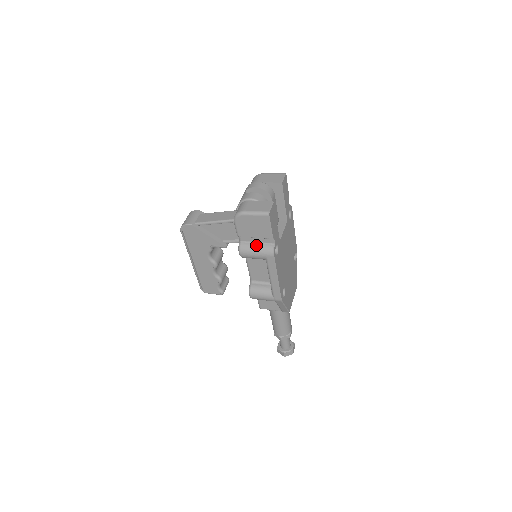
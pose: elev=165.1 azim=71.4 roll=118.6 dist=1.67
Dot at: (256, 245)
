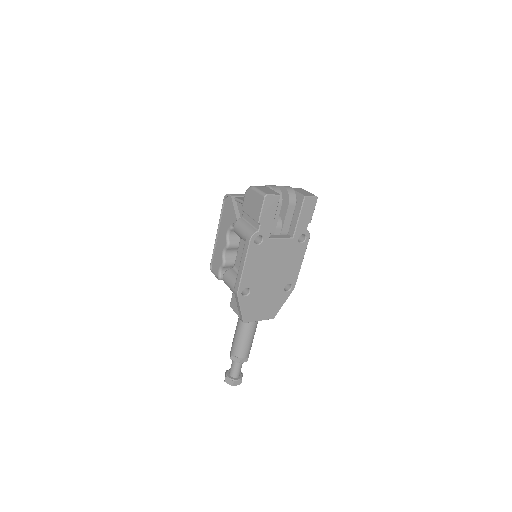
Dot at: (247, 224)
